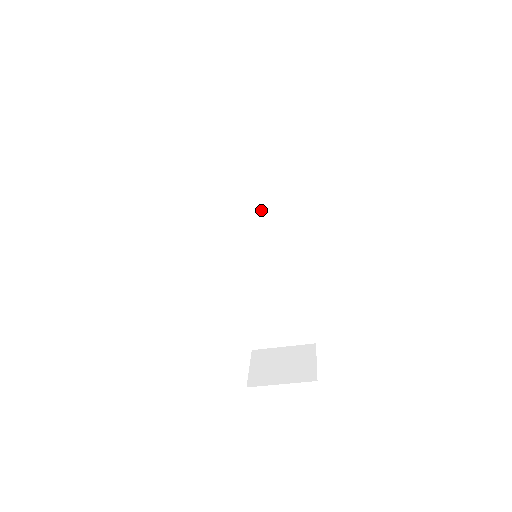
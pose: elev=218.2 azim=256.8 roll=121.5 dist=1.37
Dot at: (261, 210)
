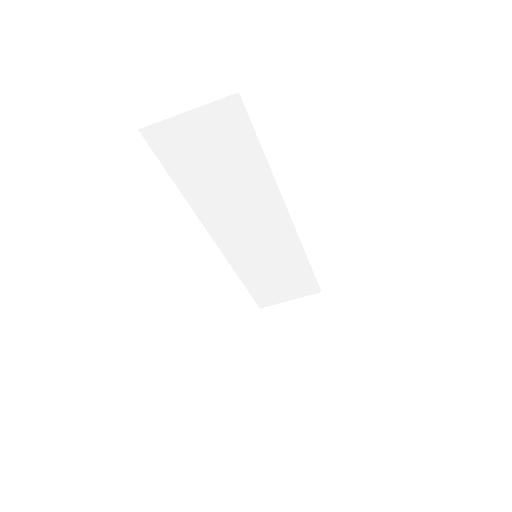
Dot at: (250, 205)
